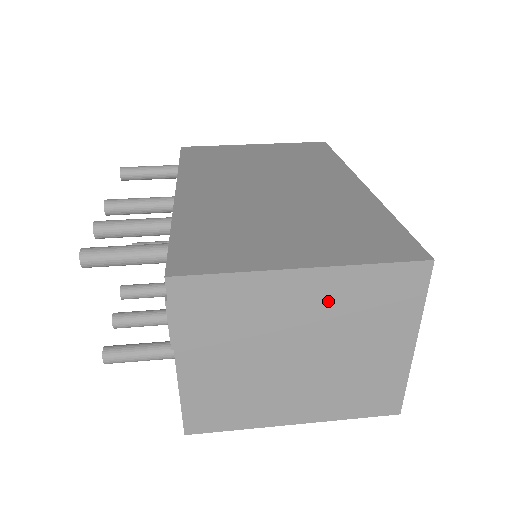
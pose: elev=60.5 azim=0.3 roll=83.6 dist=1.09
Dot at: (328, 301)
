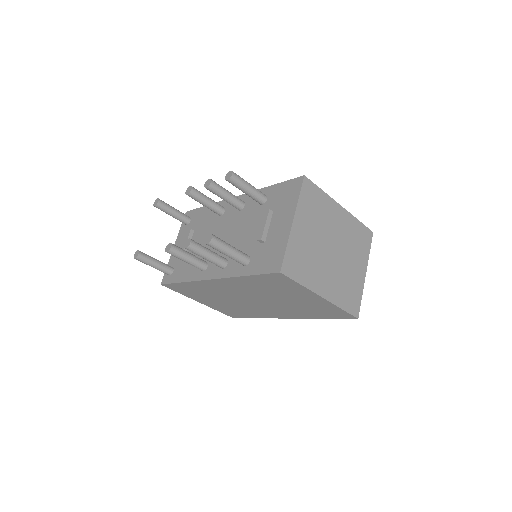
Dot at: (345, 228)
